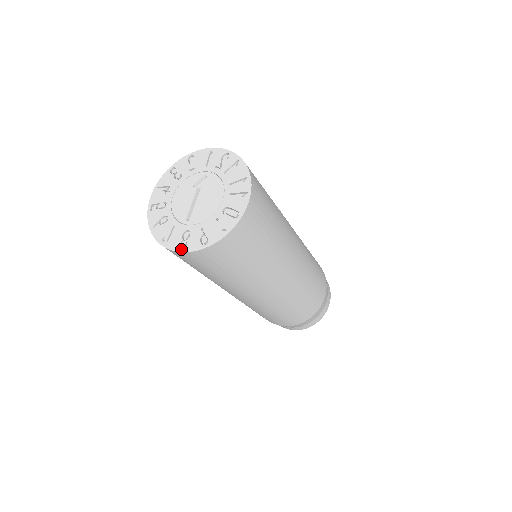
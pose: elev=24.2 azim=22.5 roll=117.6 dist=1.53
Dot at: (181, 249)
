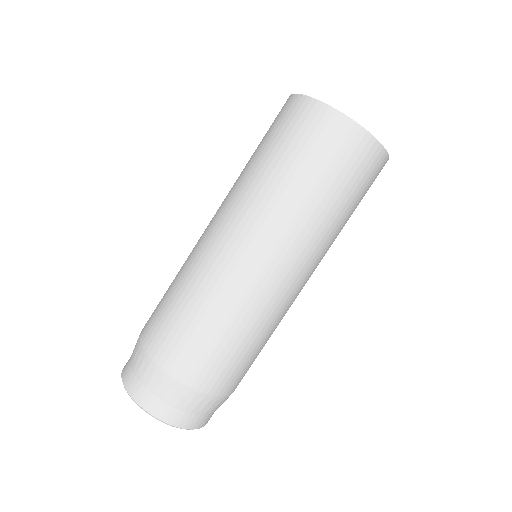
Dot at: (343, 114)
